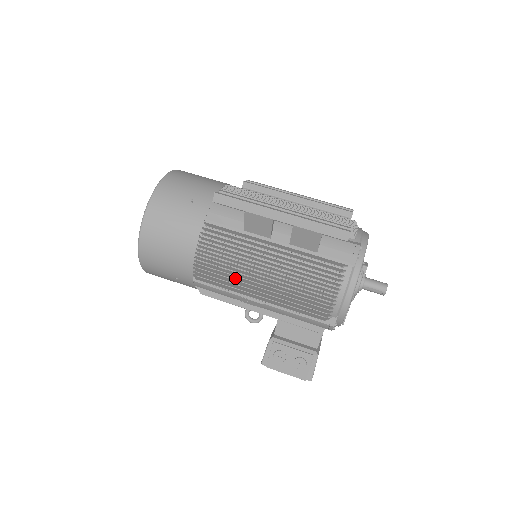
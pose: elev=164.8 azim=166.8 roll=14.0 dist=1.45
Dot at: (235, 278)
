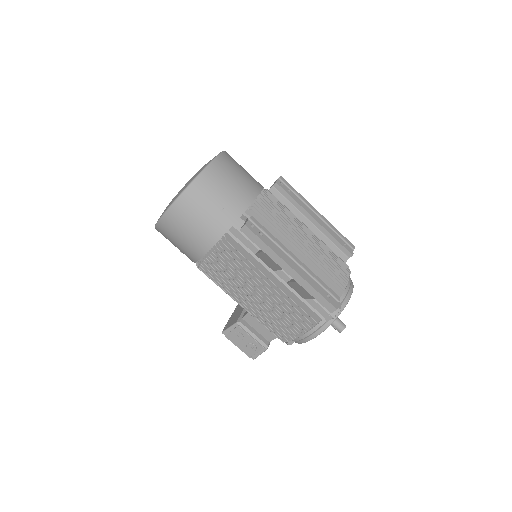
Dot at: (231, 284)
